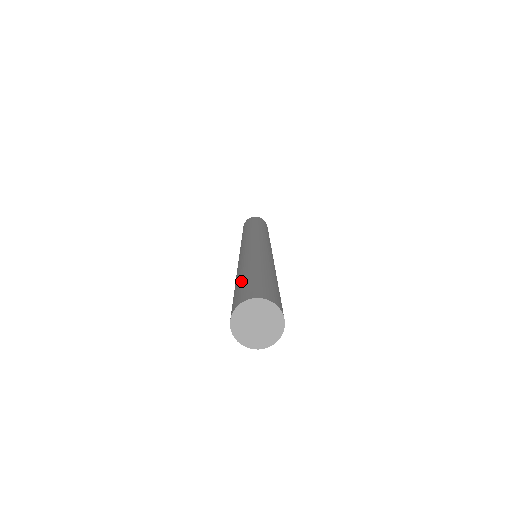
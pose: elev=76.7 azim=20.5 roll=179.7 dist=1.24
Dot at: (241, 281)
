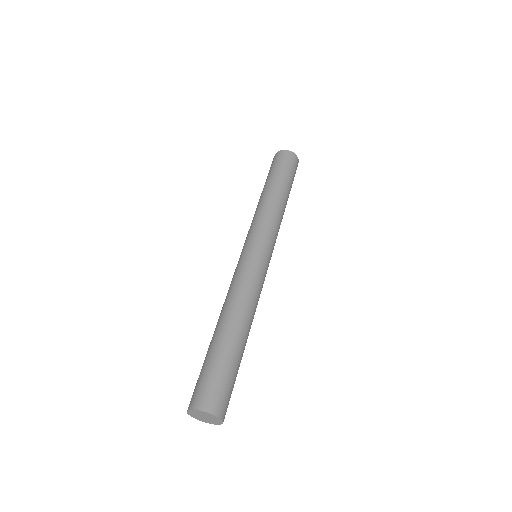
Dot at: (205, 359)
